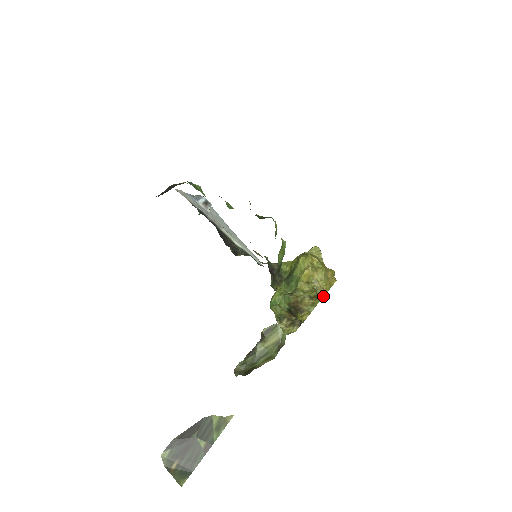
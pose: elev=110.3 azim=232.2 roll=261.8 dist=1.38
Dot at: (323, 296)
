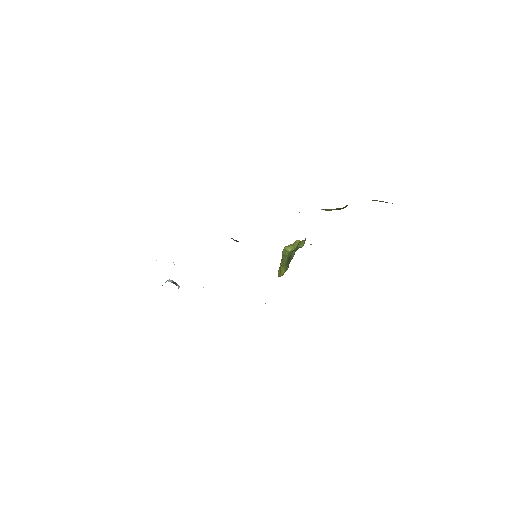
Dot at: occluded
